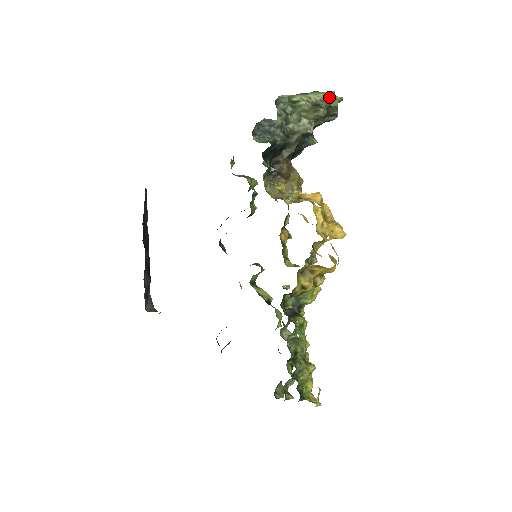
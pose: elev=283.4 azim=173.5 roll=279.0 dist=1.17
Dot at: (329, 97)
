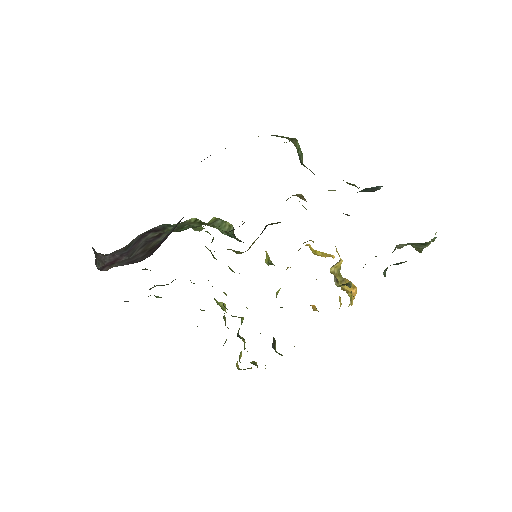
Dot at: occluded
